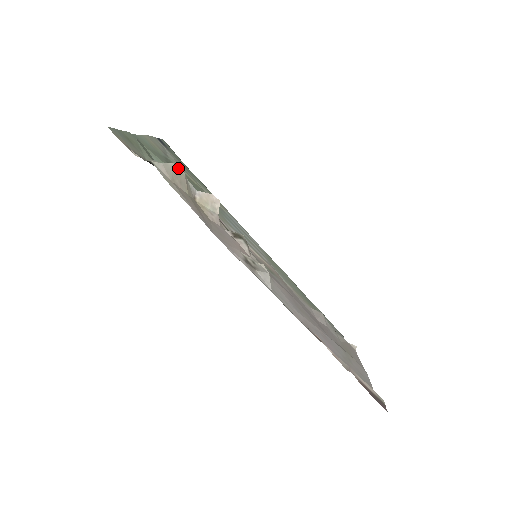
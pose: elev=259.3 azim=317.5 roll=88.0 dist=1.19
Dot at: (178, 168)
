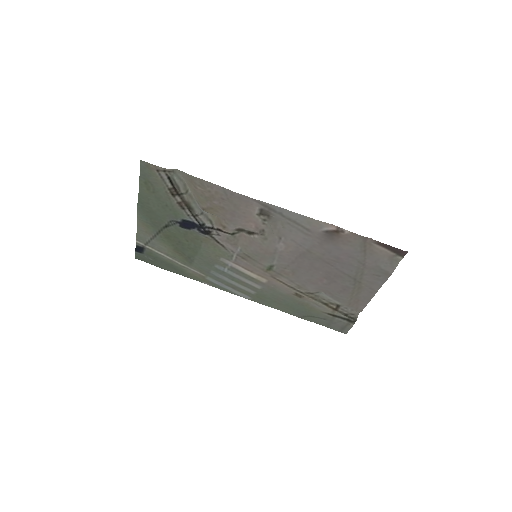
Dot at: (188, 186)
